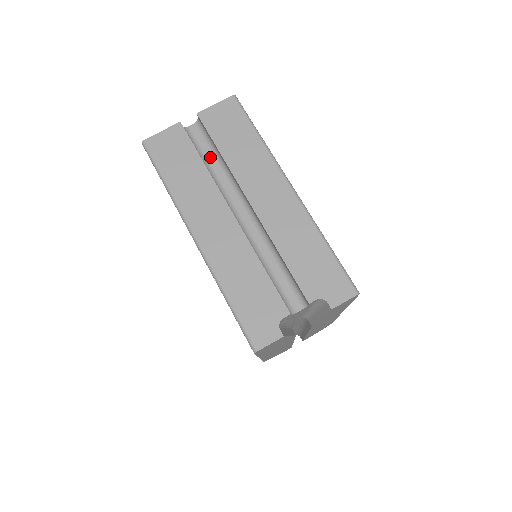
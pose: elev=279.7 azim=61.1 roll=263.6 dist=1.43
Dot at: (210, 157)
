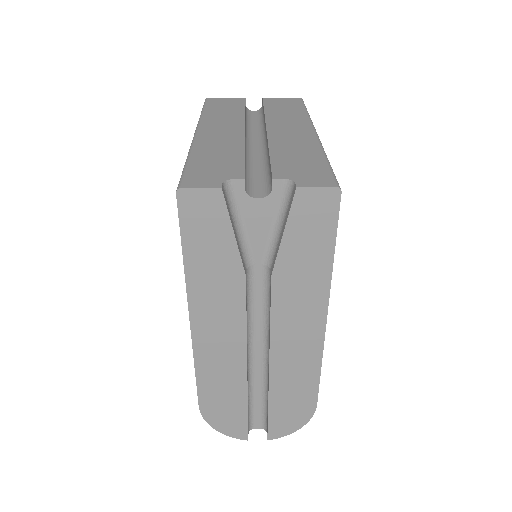
Dot at: (255, 122)
